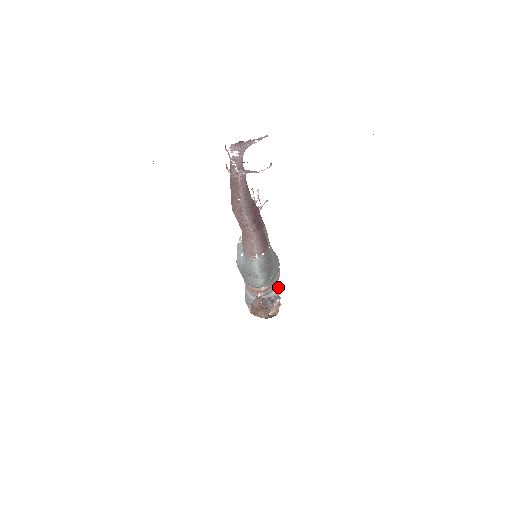
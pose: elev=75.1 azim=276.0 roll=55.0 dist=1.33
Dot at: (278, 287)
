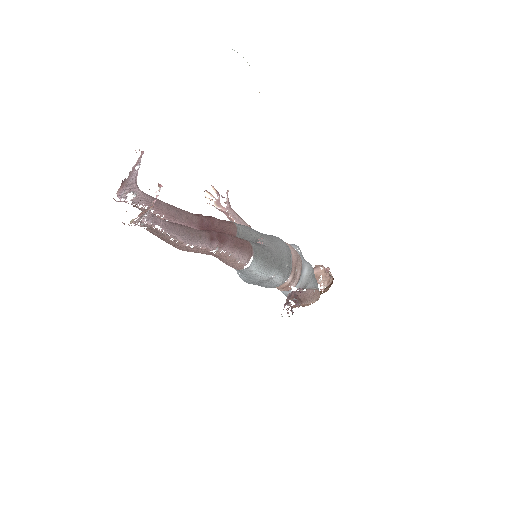
Dot at: (306, 263)
